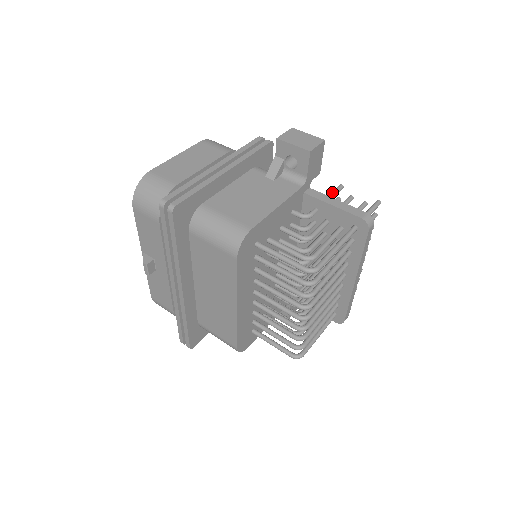
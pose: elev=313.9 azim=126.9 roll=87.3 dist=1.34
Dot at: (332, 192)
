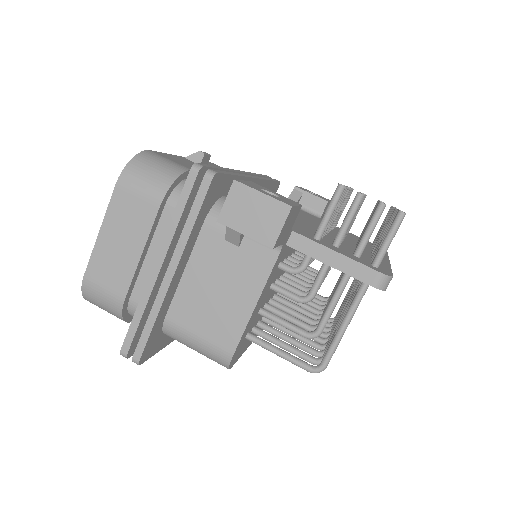
Dot at: (328, 210)
